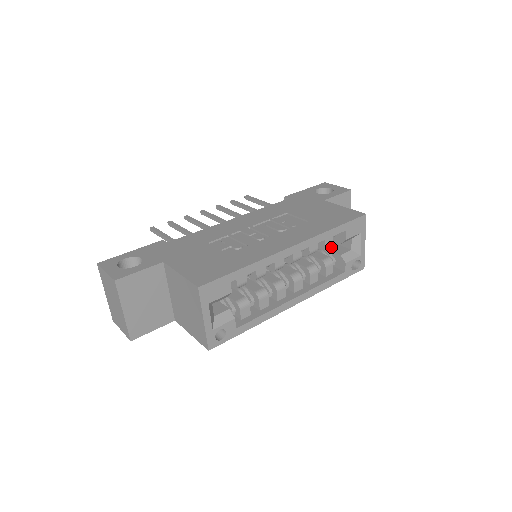
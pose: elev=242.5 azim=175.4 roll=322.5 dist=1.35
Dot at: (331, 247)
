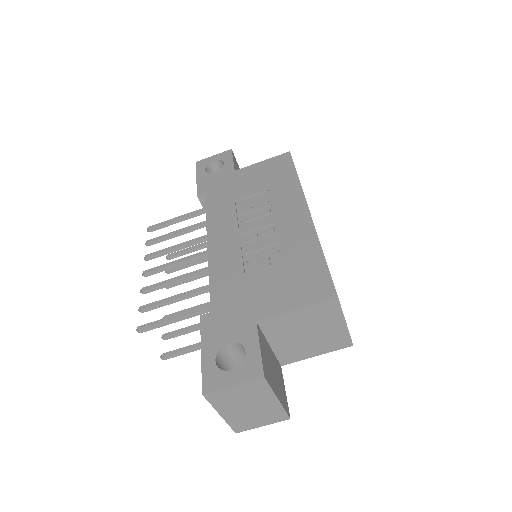
Dot at: occluded
